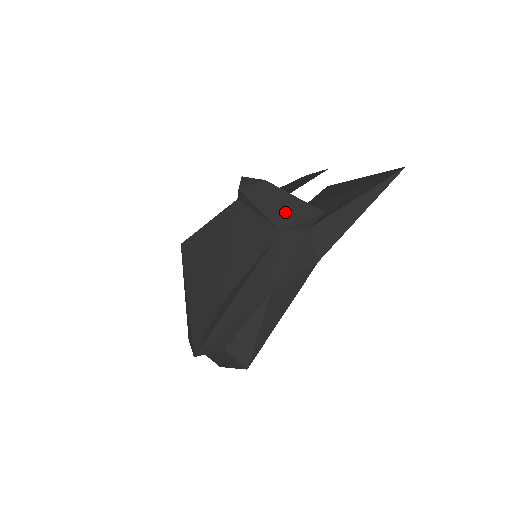
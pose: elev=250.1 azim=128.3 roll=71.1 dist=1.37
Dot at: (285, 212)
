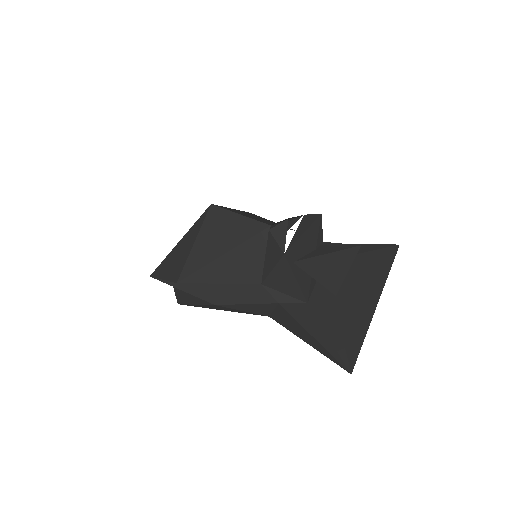
Dot at: (277, 279)
